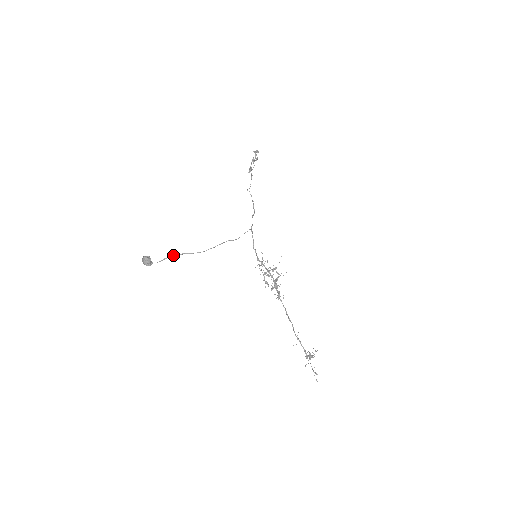
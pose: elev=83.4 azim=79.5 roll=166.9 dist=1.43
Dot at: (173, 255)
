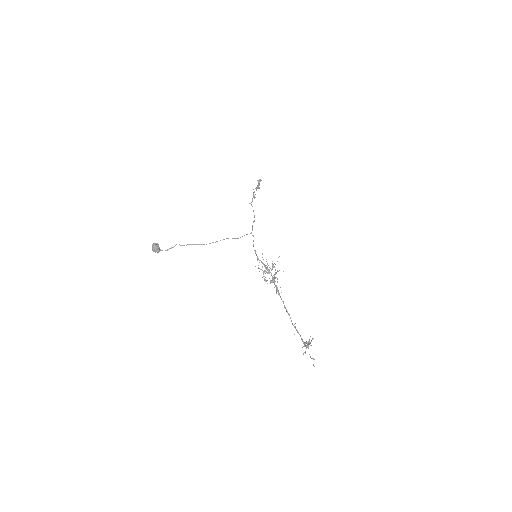
Dot at: occluded
